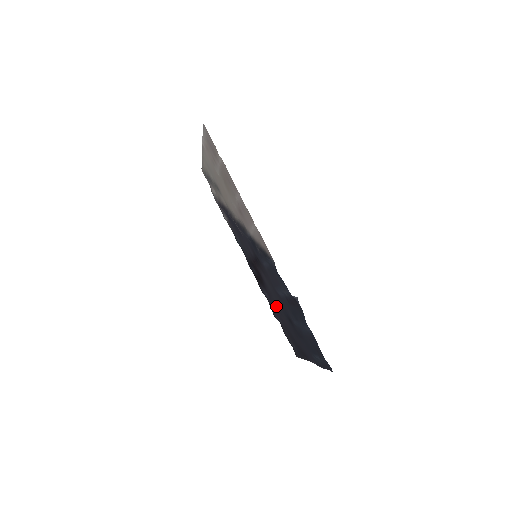
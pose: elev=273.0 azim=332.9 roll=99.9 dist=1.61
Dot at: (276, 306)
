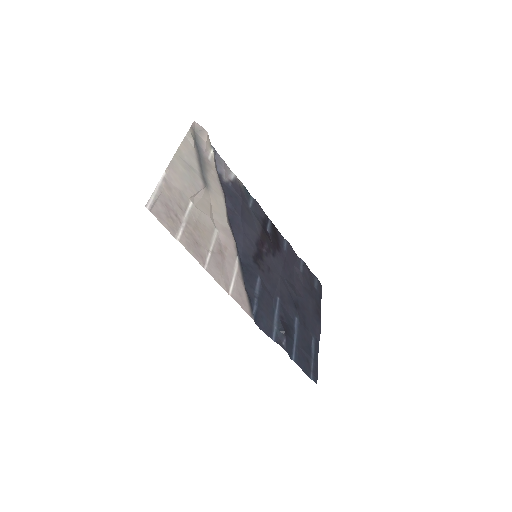
Dot at: (288, 278)
